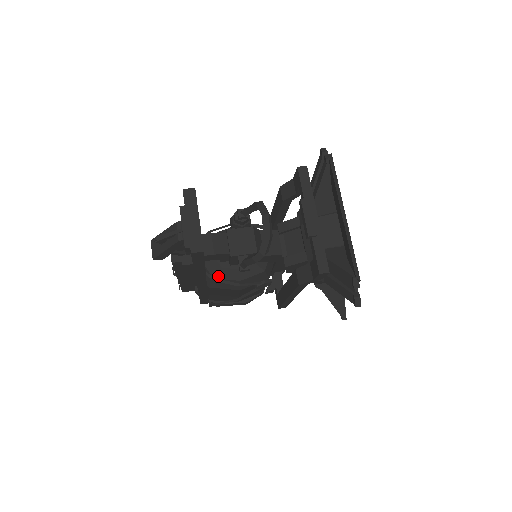
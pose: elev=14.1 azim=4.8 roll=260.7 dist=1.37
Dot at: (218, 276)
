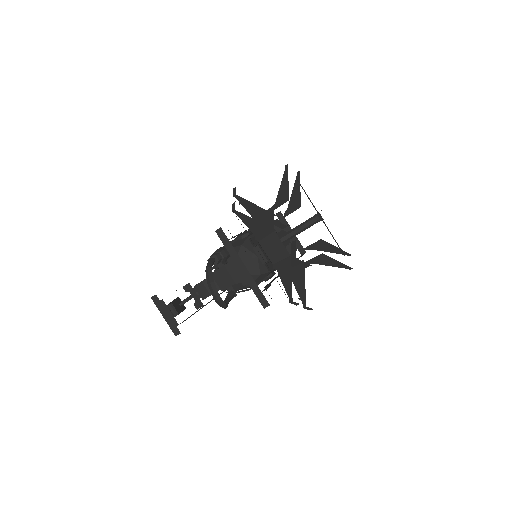
Dot at: occluded
